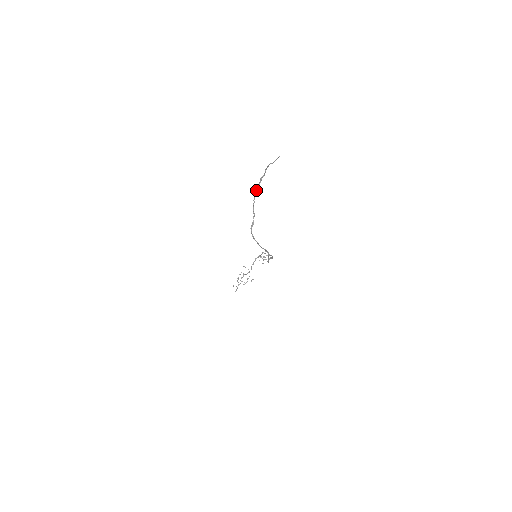
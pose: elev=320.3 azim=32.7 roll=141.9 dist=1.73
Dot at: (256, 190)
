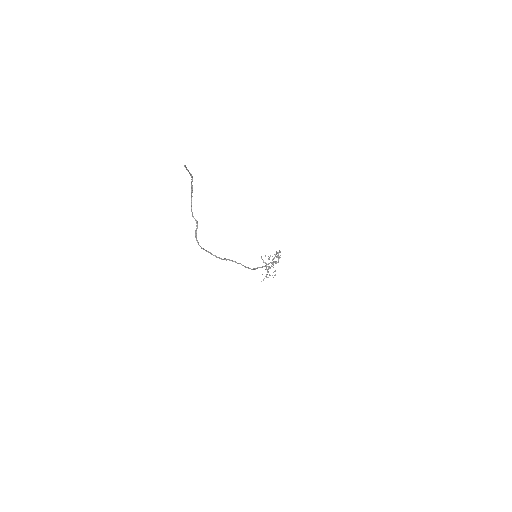
Dot at: (191, 195)
